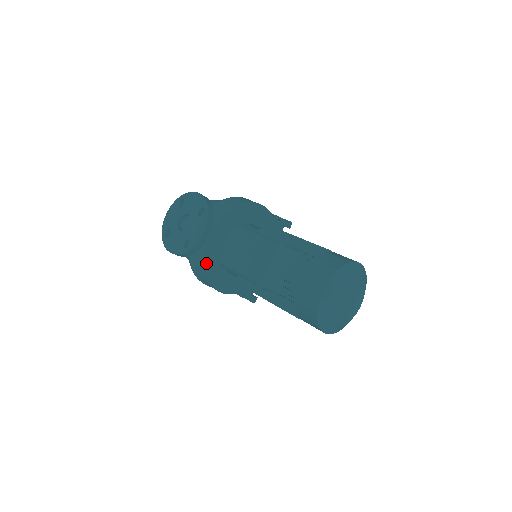
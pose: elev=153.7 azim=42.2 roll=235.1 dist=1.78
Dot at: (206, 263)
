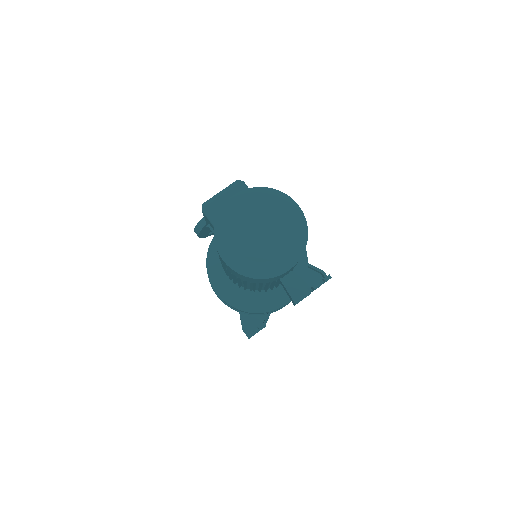
Dot at: (212, 246)
